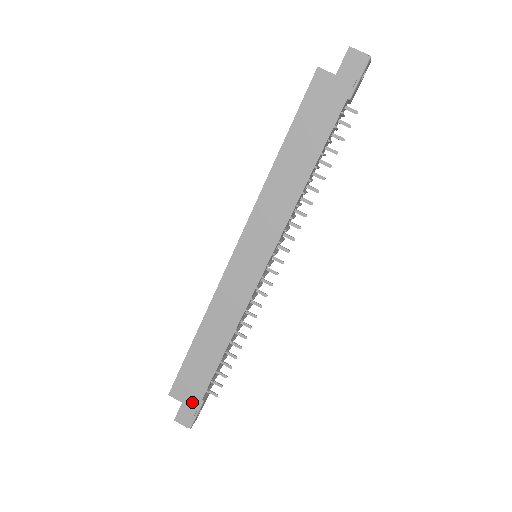
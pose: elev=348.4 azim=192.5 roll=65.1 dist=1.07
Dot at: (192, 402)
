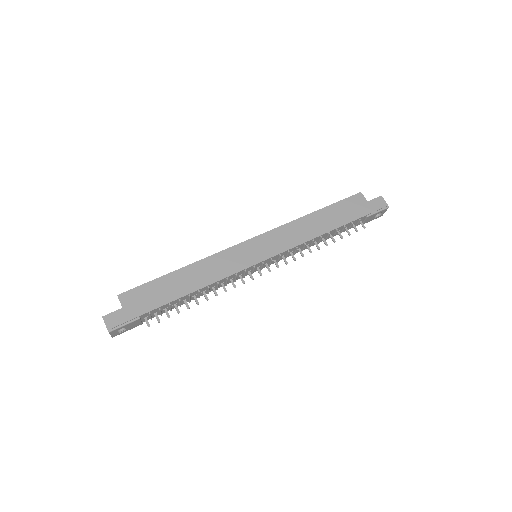
Dot at: (131, 312)
